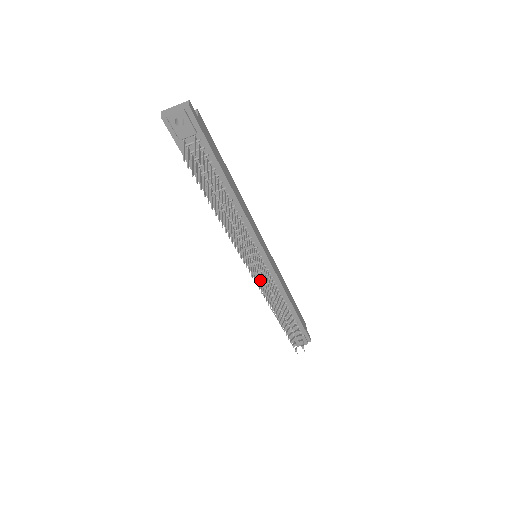
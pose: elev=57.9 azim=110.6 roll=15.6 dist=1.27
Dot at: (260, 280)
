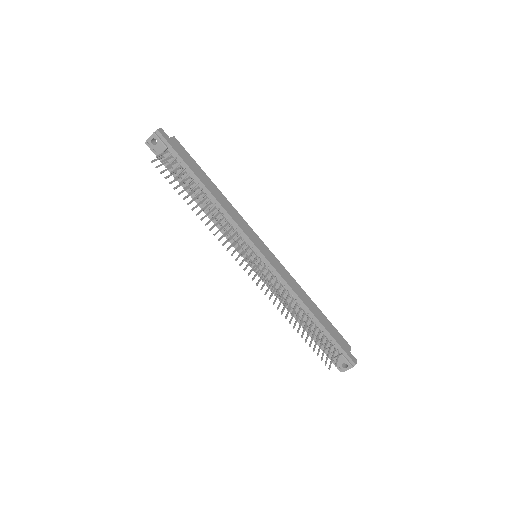
Dot at: (261, 277)
